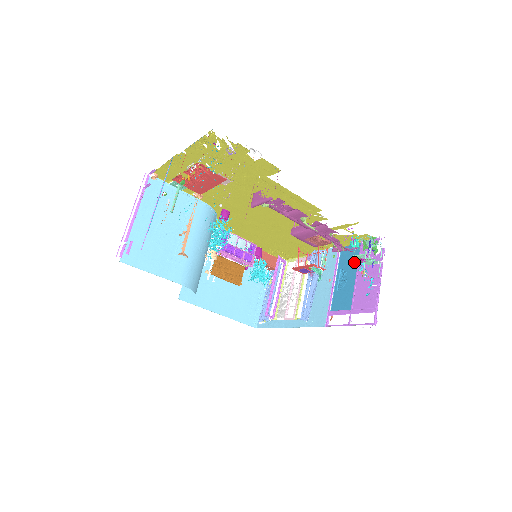
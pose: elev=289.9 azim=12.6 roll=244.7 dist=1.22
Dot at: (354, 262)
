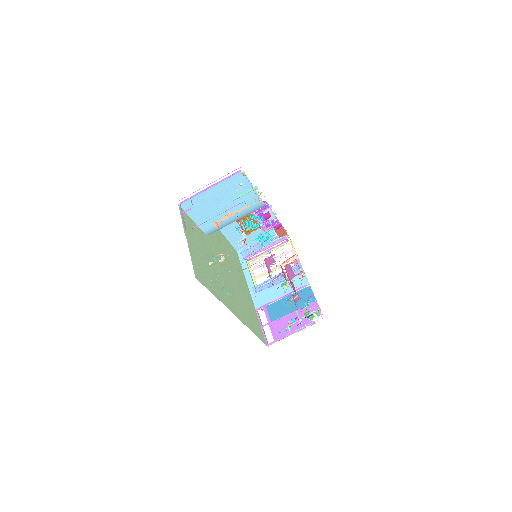
Dot at: (302, 303)
